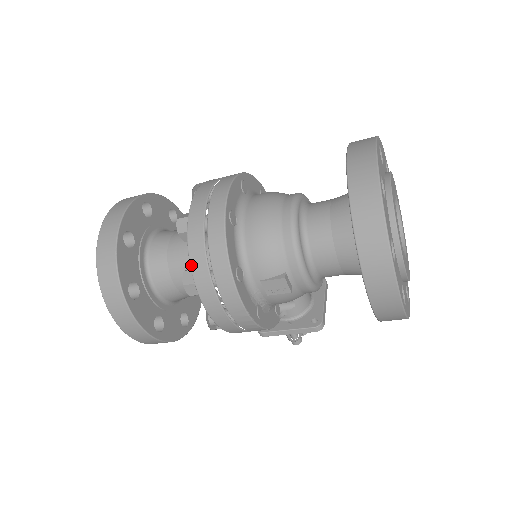
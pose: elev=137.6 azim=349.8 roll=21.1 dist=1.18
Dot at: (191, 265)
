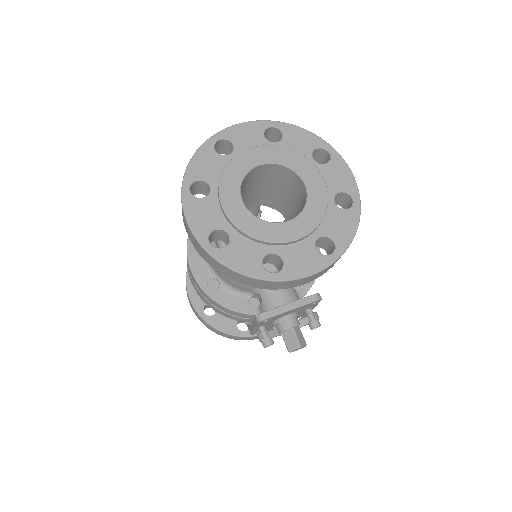
Dot at: occluded
